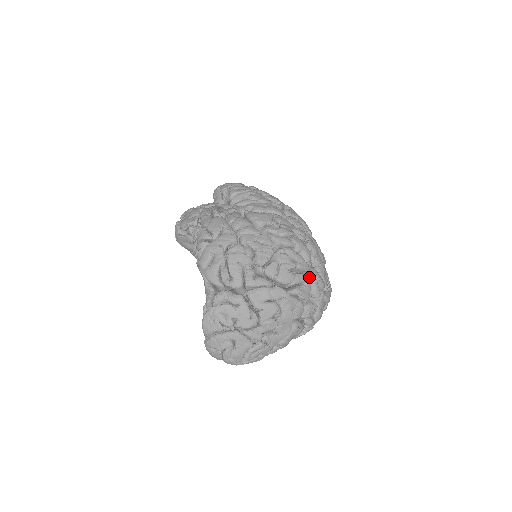
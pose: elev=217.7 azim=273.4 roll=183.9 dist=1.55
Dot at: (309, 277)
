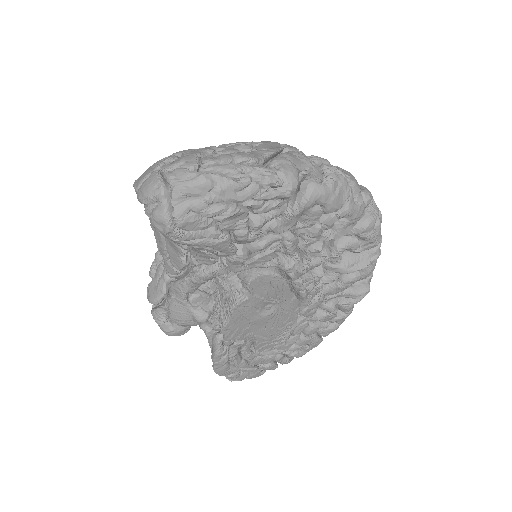
Dot at: occluded
